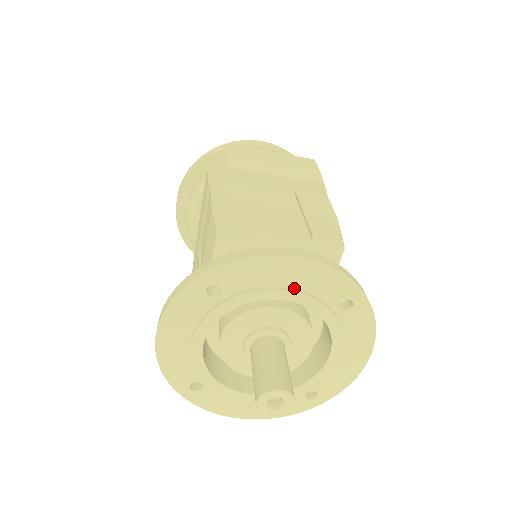
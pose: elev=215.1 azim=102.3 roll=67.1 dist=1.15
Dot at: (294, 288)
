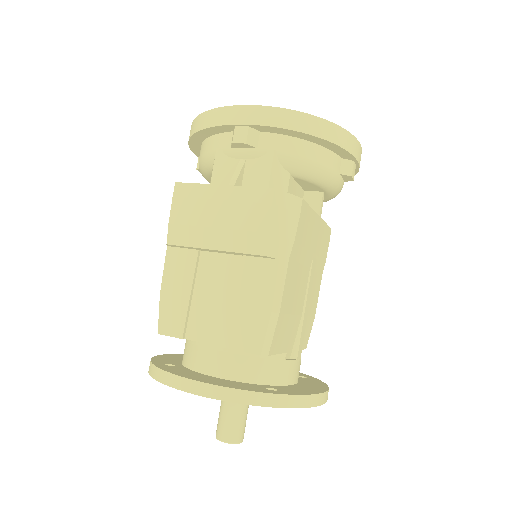
Dot at: occluded
